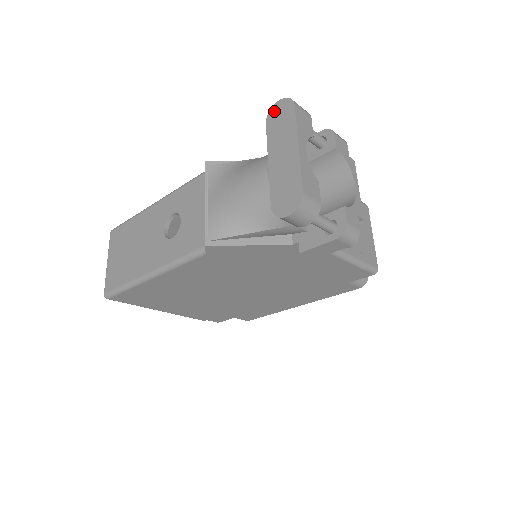
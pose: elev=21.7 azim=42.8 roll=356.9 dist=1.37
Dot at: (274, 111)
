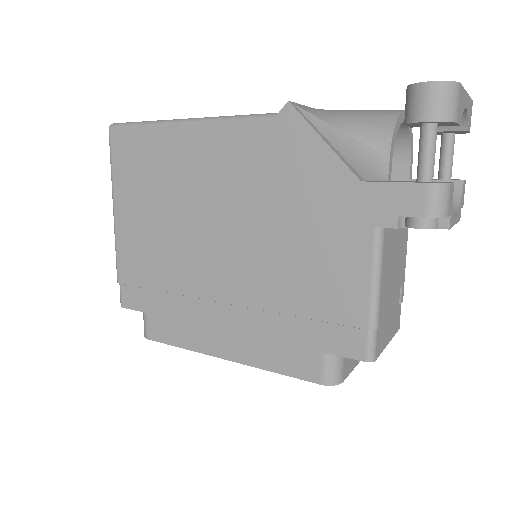
Dot at: occluded
